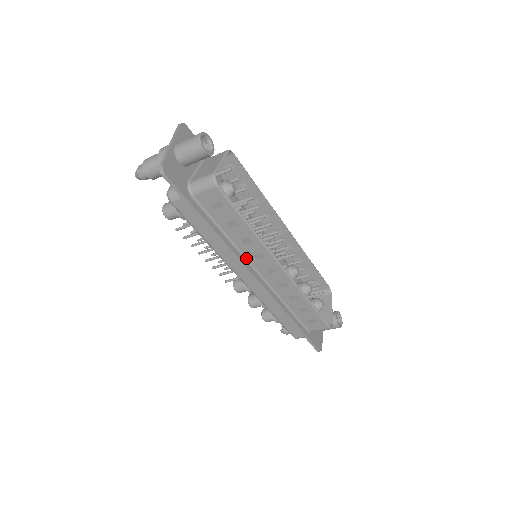
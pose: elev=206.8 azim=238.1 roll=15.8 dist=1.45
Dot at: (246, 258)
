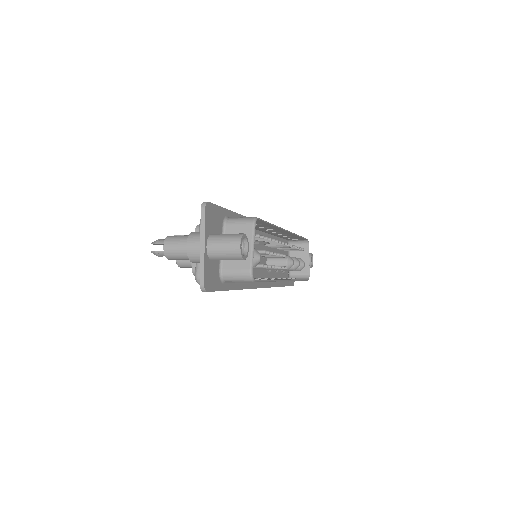
Dot at: occluded
